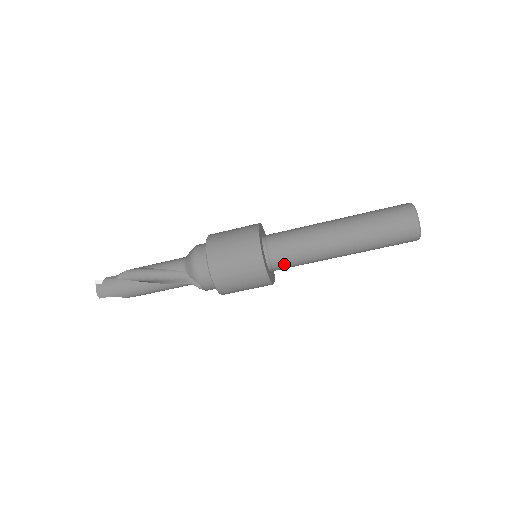
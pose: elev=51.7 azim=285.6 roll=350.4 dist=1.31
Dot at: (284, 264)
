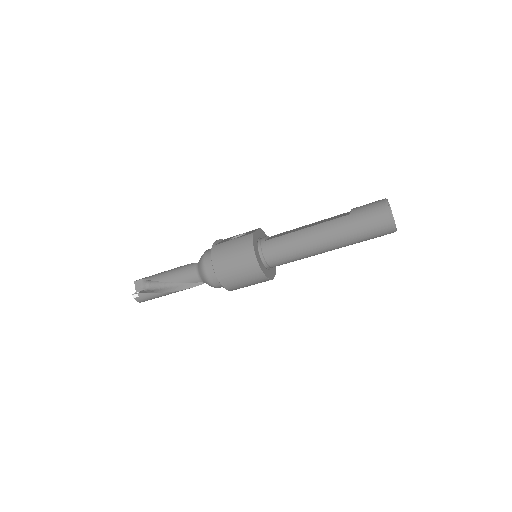
Dot at: occluded
